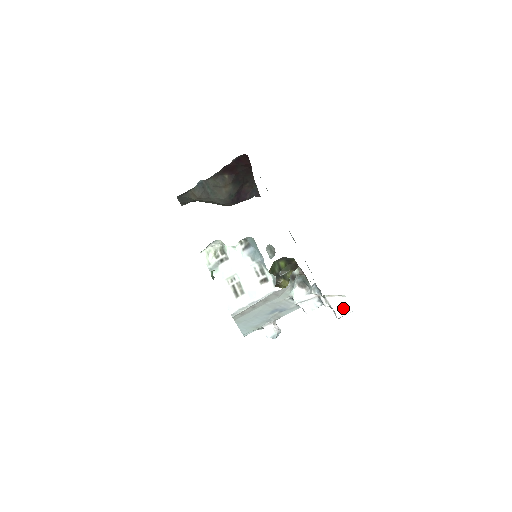
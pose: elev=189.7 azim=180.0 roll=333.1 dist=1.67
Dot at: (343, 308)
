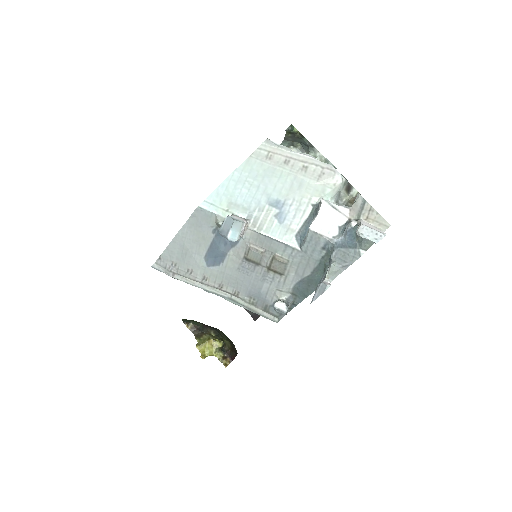
Dot at: (375, 229)
